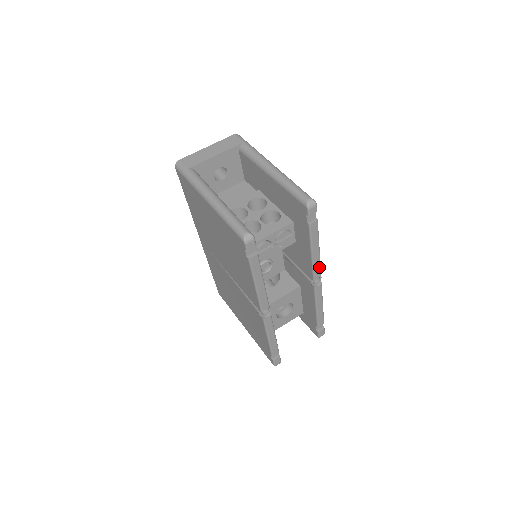
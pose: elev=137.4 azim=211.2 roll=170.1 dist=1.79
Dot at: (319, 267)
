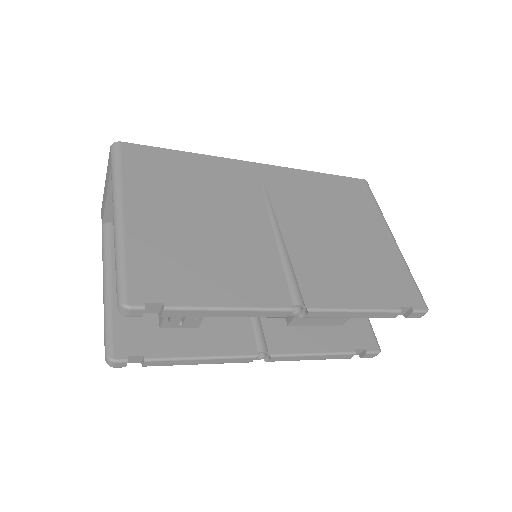
Dot at: (267, 311)
